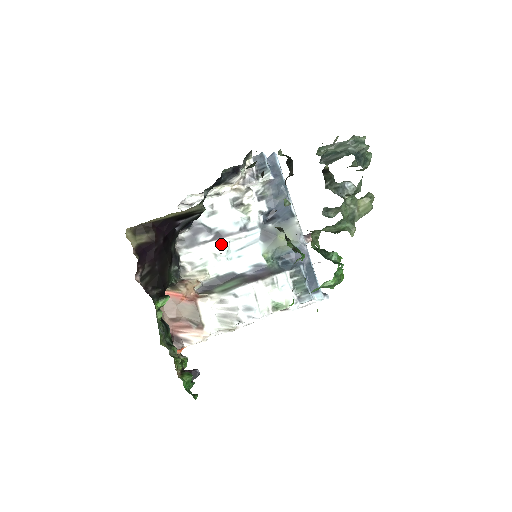
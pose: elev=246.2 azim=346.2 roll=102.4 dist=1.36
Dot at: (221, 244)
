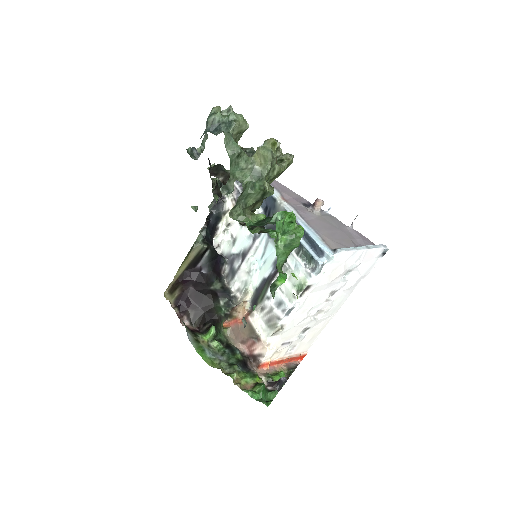
Dot at: (248, 261)
